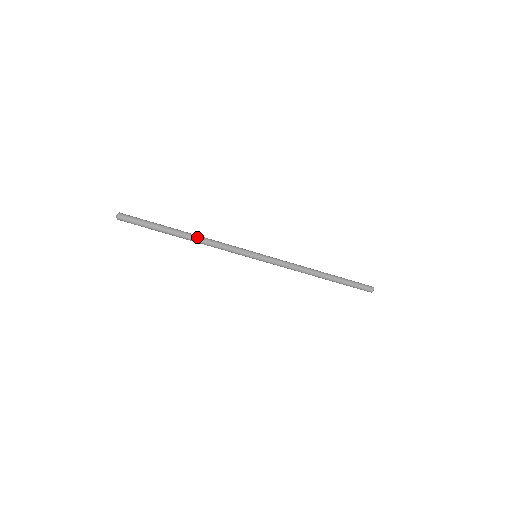
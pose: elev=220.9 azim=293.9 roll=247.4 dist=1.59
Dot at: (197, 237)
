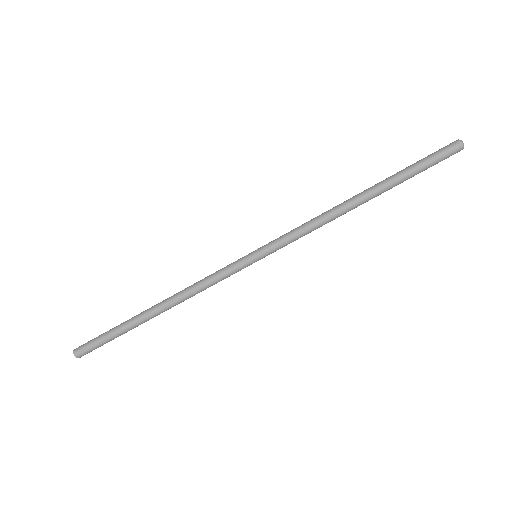
Dot at: (169, 298)
